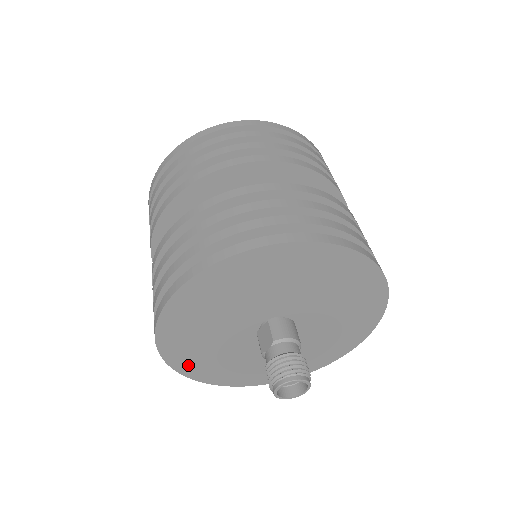
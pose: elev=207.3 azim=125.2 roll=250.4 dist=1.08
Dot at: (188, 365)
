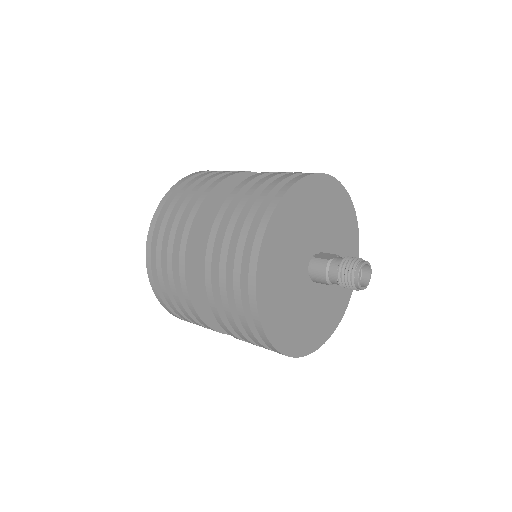
Dot at: (269, 249)
